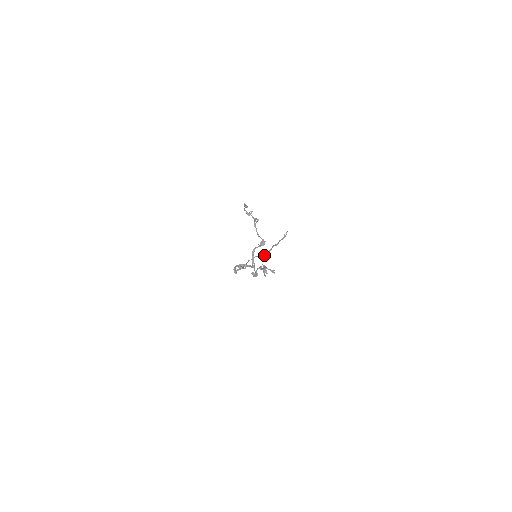
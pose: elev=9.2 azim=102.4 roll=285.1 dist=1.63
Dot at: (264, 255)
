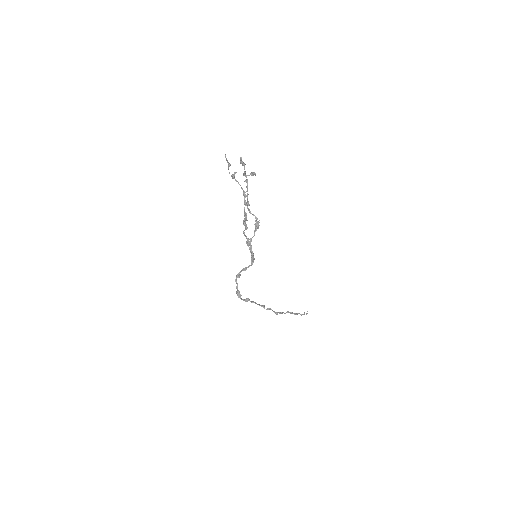
Dot at: (279, 313)
